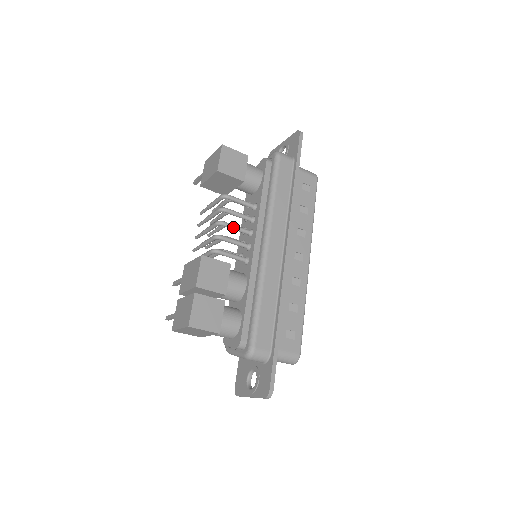
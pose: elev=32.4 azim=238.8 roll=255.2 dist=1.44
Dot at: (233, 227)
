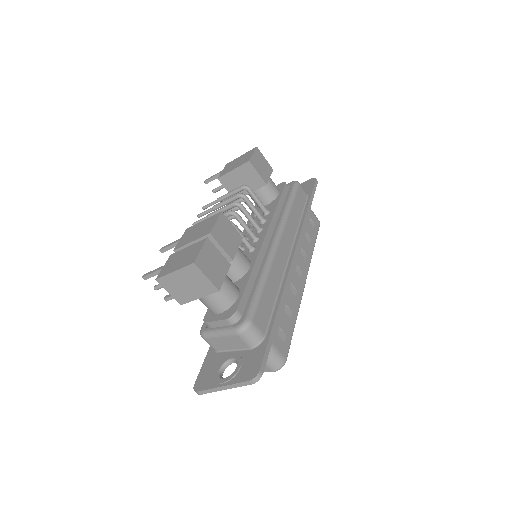
Dot at: (248, 214)
